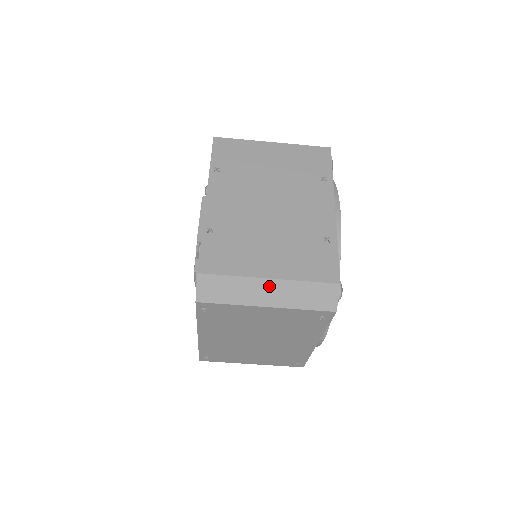
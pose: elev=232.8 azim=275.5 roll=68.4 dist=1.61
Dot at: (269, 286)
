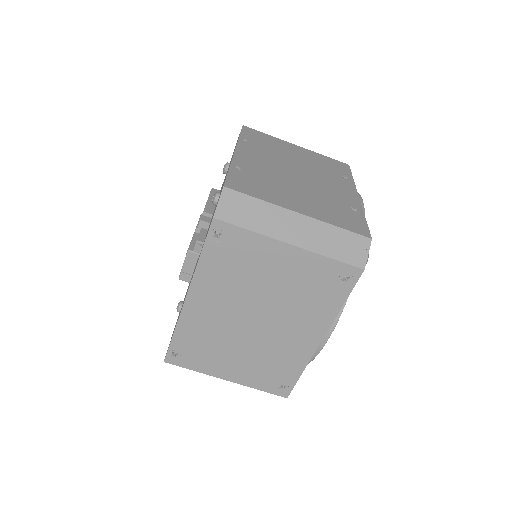
Dot at: (297, 221)
